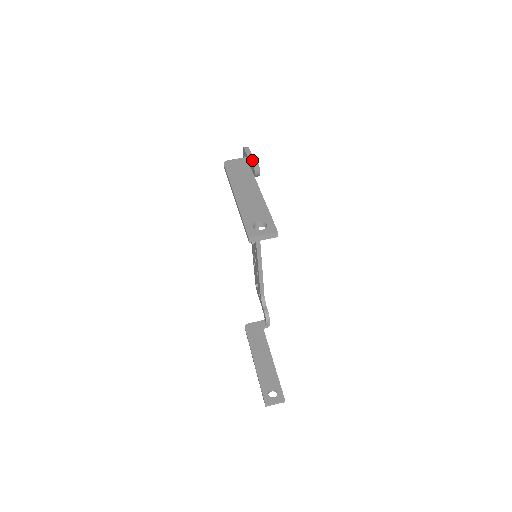
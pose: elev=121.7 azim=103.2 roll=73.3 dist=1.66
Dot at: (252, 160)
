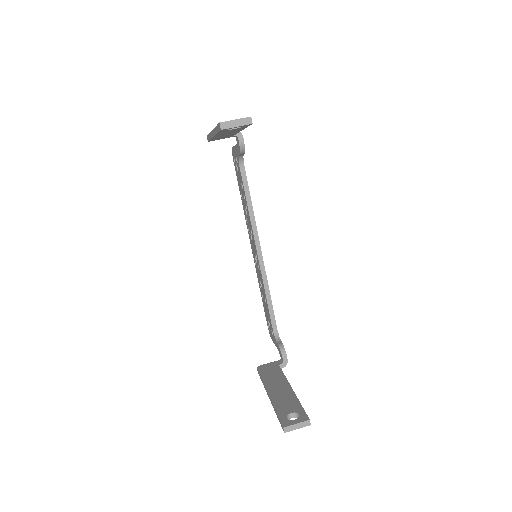
Dot at: occluded
